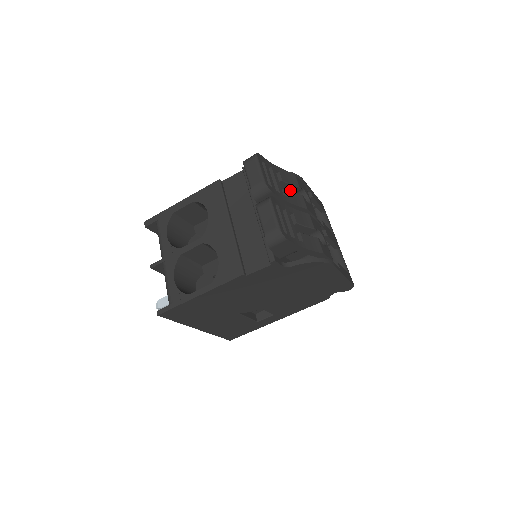
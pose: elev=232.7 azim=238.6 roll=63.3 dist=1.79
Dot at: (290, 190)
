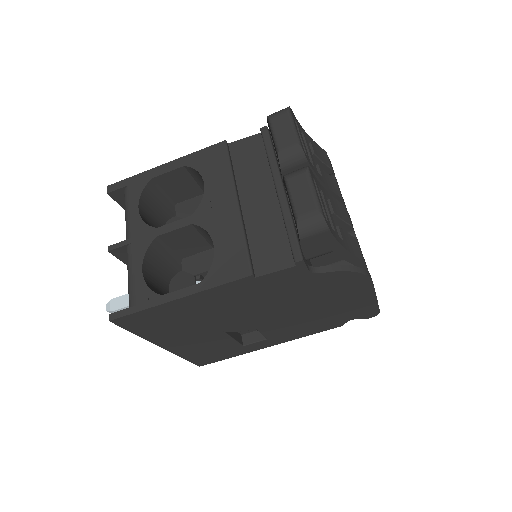
Dot at: occluded
